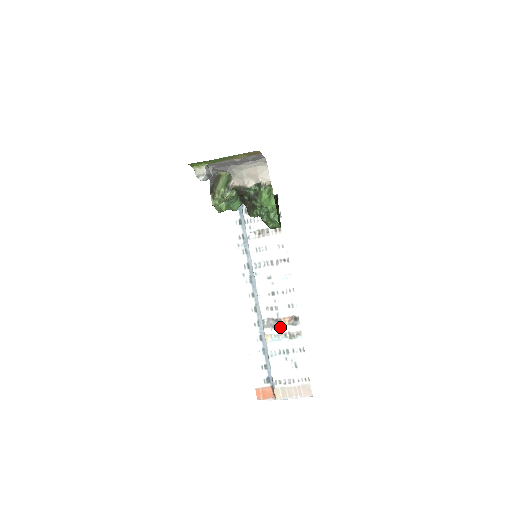
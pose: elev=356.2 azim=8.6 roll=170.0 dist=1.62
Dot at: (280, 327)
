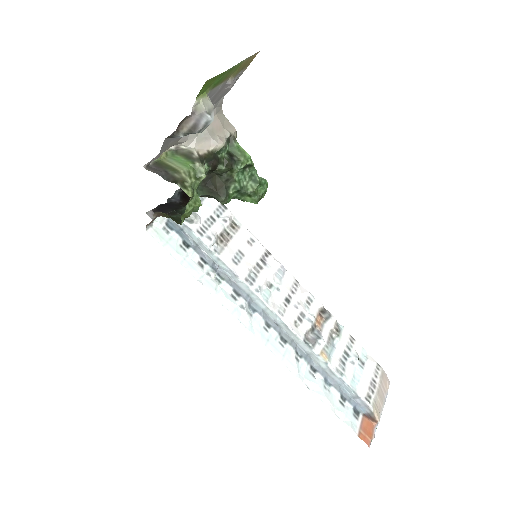
Dot at: (322, 332)
